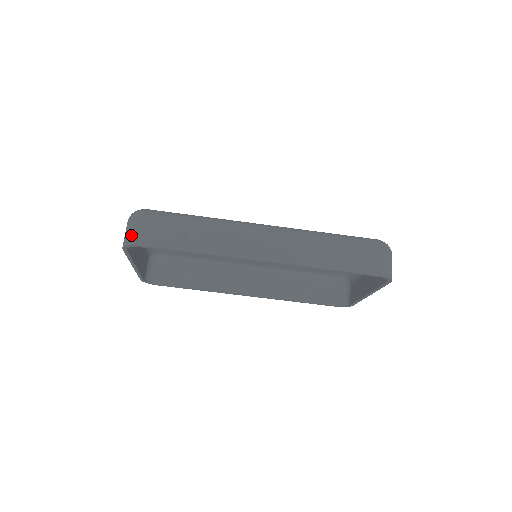
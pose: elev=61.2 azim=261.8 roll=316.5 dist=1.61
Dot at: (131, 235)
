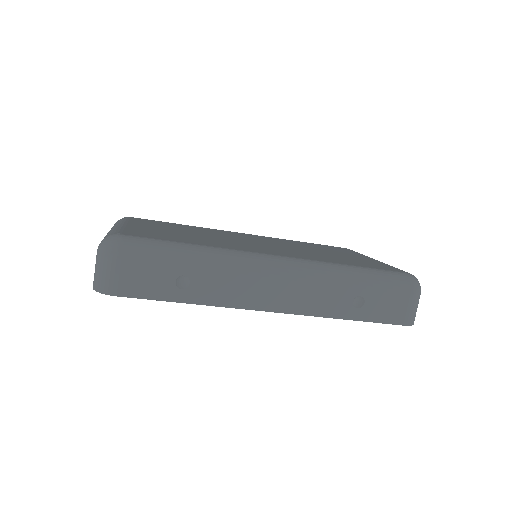
Dot at: (105, 280)
